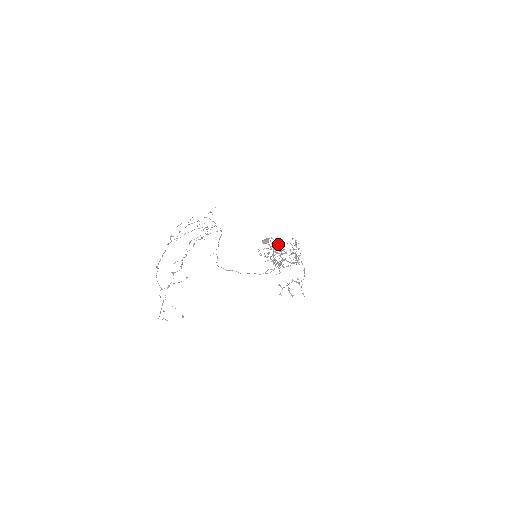
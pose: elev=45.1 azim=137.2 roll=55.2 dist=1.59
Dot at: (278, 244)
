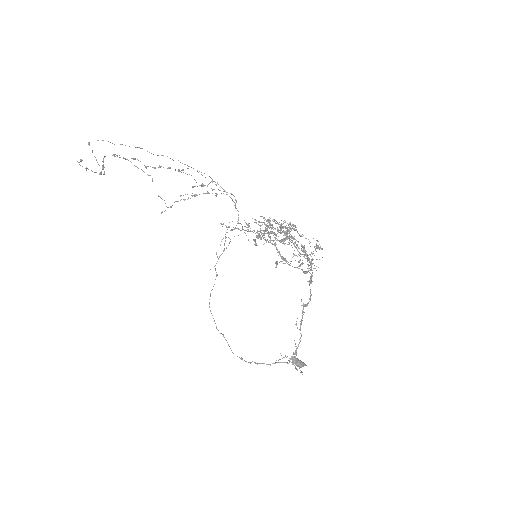
Dot at: occluded
